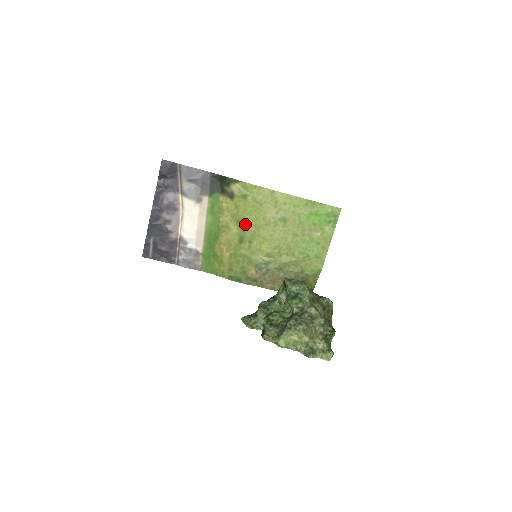
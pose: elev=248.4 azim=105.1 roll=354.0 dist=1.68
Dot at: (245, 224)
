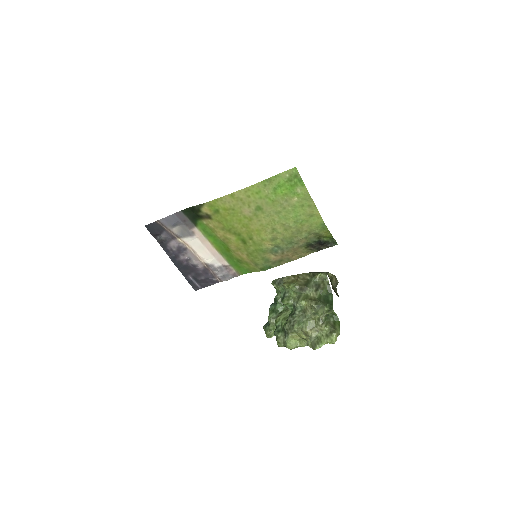
Dot at: (236, 230)
